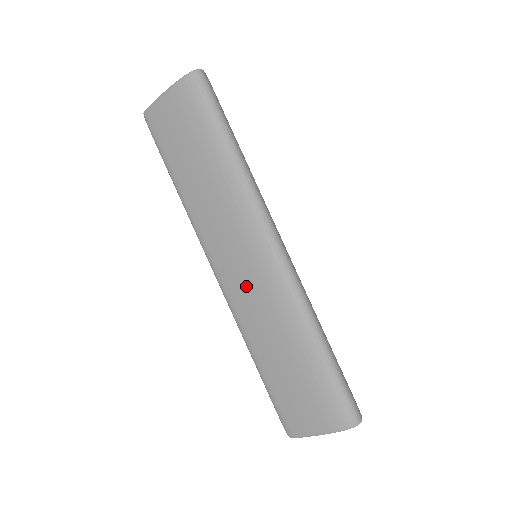
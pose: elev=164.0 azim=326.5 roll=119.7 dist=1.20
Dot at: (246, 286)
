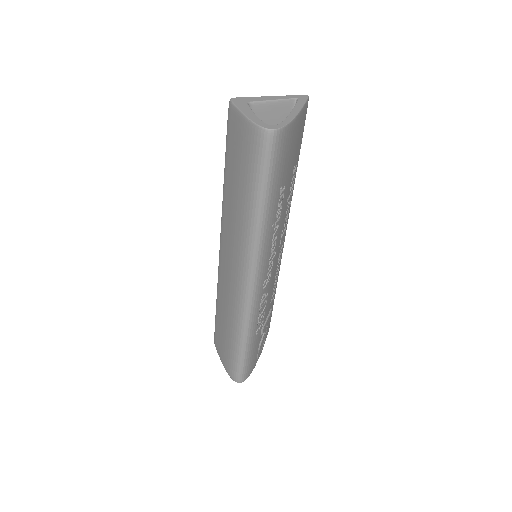
Dot at: (226, 277)
